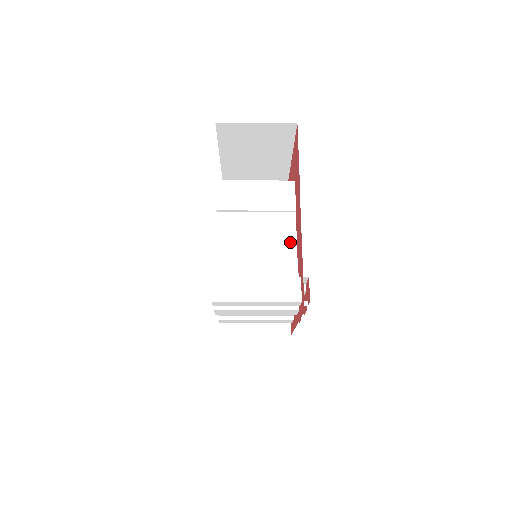
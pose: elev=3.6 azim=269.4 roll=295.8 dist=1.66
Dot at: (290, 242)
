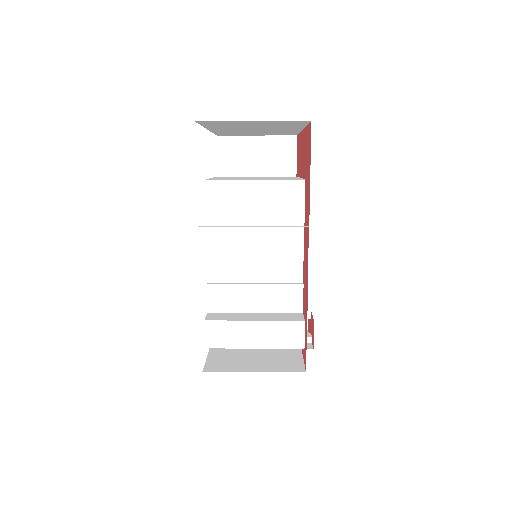
Dot at: (295, 262)
